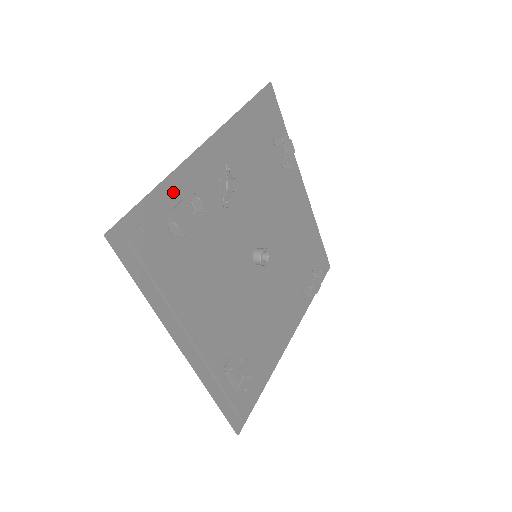
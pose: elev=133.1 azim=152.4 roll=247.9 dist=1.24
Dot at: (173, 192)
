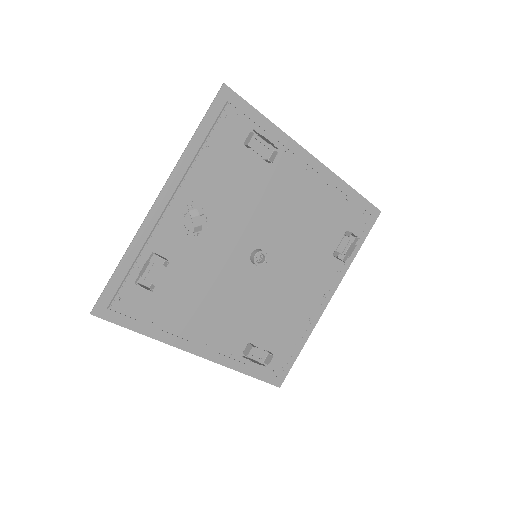
Dot at: (137, 257)
